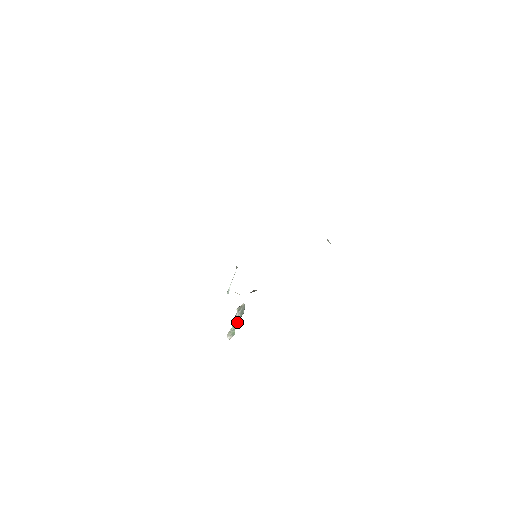
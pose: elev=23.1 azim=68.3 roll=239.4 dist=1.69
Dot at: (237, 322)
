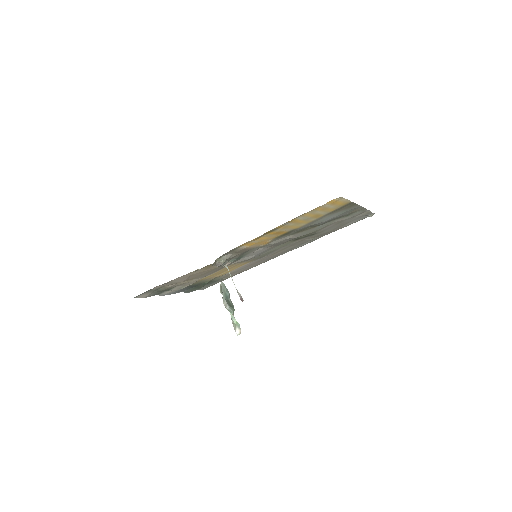
Dot at: (224, 304)
